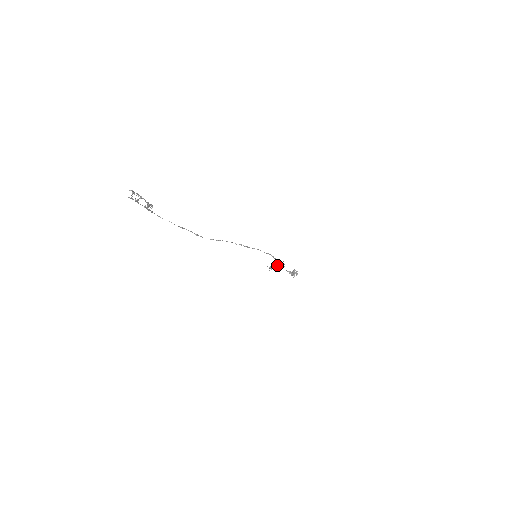
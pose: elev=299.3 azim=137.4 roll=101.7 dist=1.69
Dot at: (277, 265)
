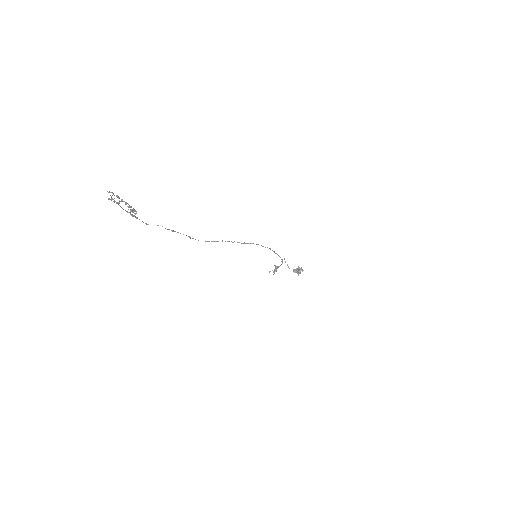
Dot at: occluded
